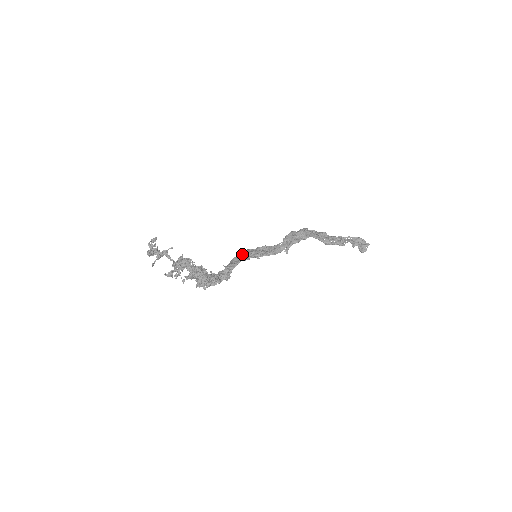
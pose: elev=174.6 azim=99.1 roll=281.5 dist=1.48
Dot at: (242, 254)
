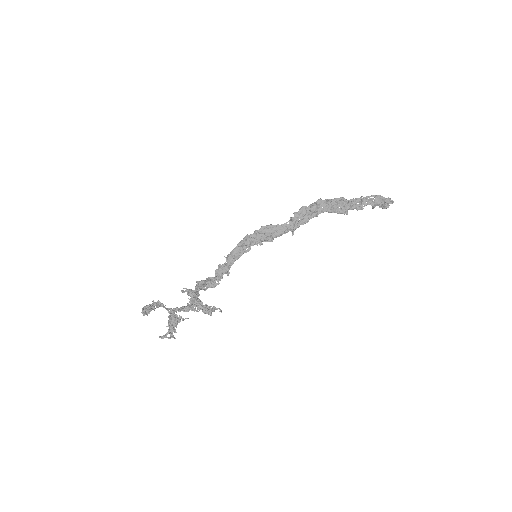
Dot at: (244, 242)
